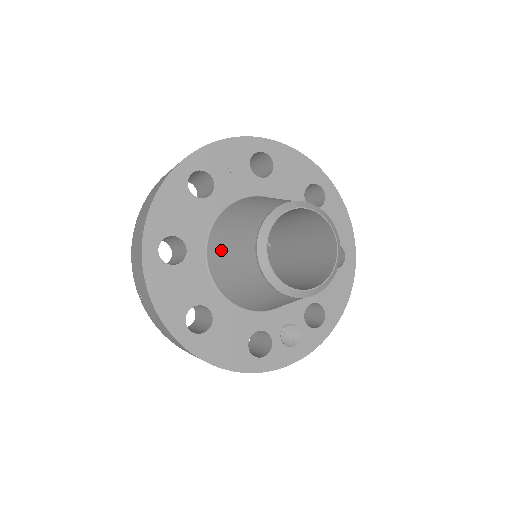
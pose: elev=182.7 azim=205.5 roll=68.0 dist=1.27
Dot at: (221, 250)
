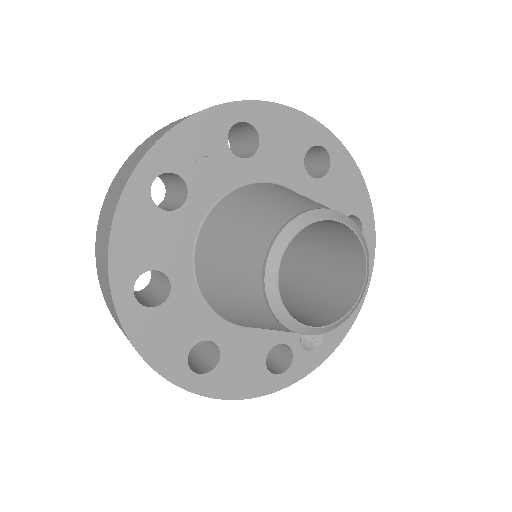
Dot at: (215, 280)
